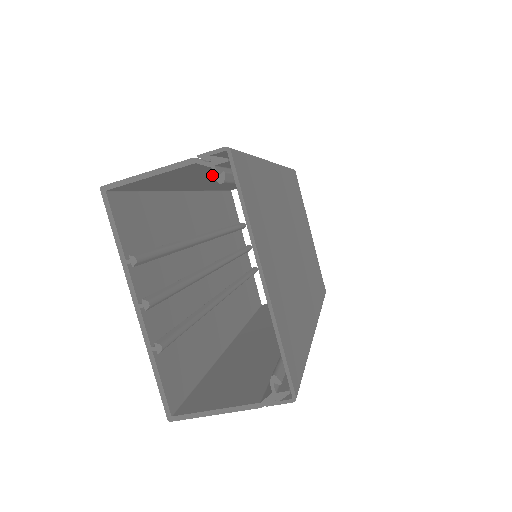
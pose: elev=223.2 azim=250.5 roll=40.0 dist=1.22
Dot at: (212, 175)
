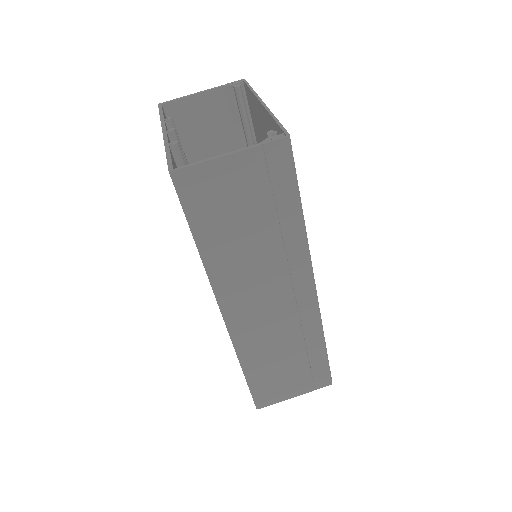
Dot at: occluded
